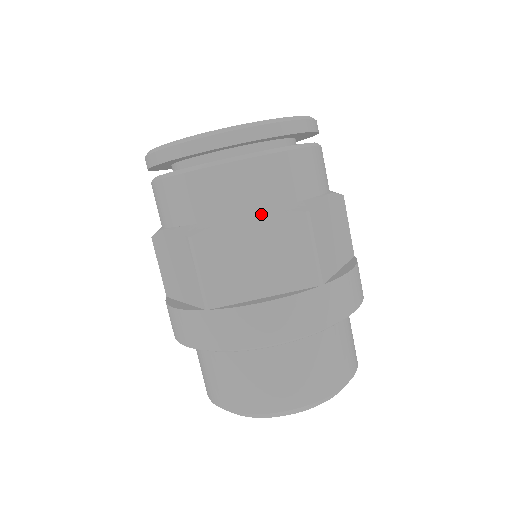
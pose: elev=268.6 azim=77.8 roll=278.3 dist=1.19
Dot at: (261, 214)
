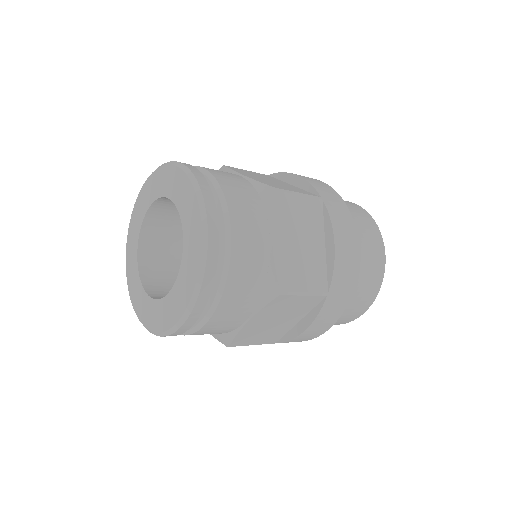
Dot at: (254, 317)
